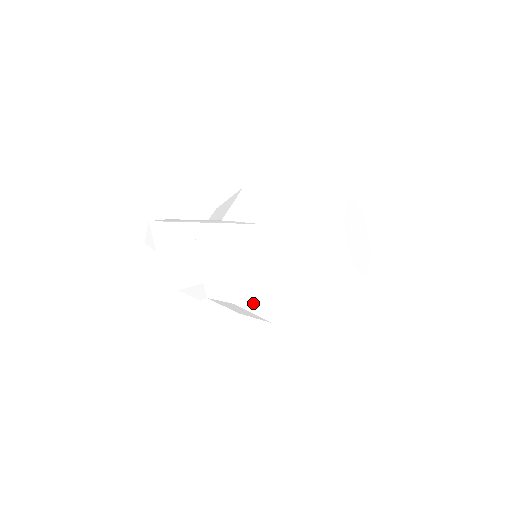
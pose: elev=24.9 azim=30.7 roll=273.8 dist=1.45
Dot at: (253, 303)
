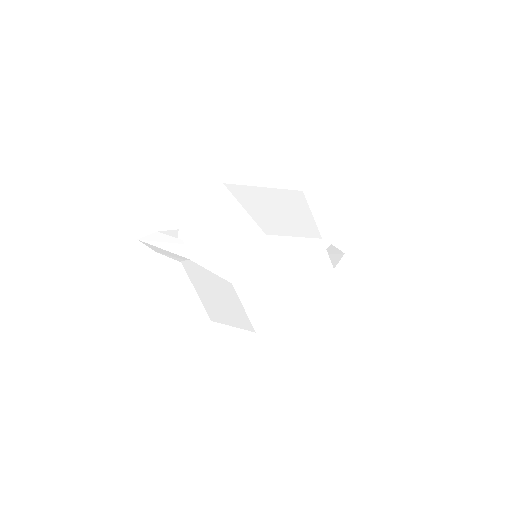
Dot at: occluded
